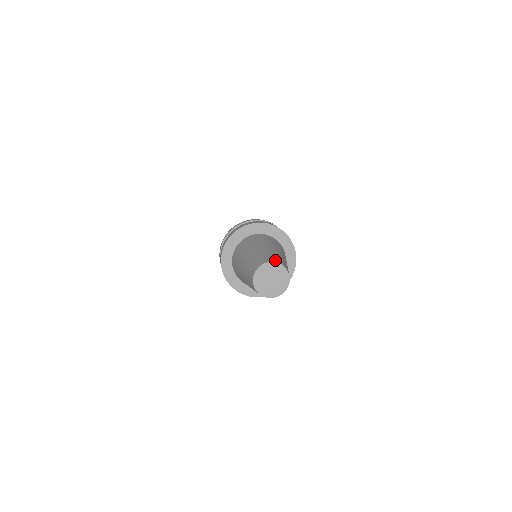
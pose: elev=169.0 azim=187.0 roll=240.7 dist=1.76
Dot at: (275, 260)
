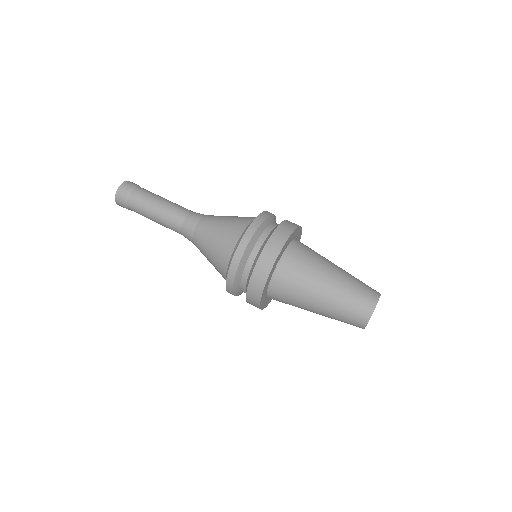
Dot at: (368, 310)
